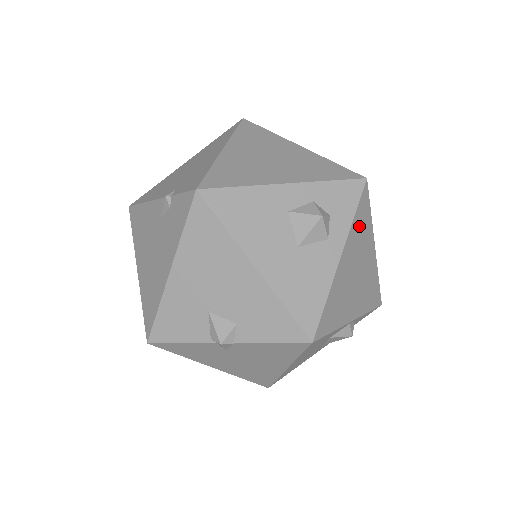
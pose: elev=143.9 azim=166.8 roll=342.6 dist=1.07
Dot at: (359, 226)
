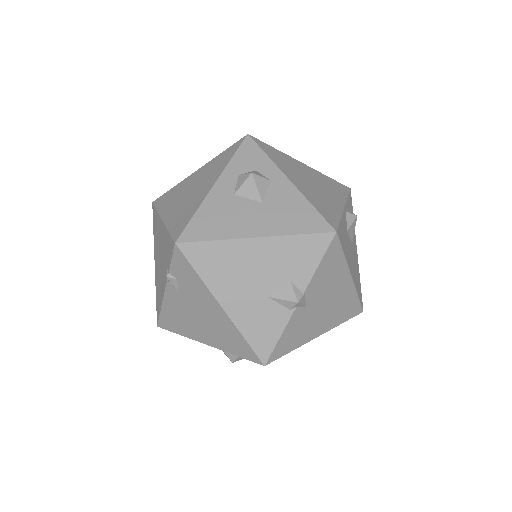
Dot at: (277, 159)
